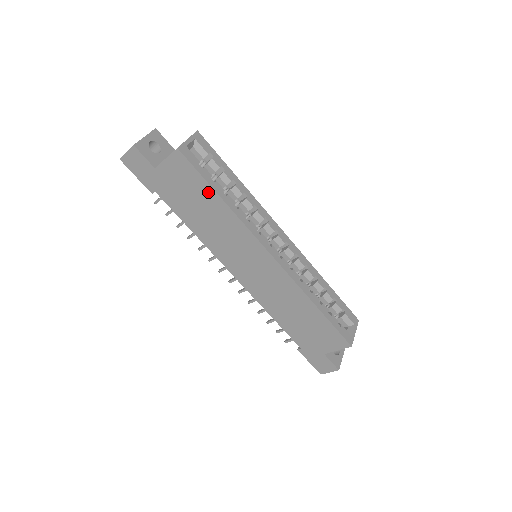
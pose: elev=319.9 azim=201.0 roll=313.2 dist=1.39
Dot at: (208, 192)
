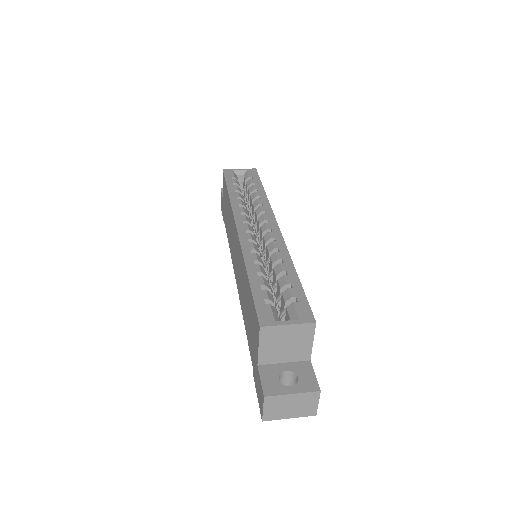
Dot at: occluded
